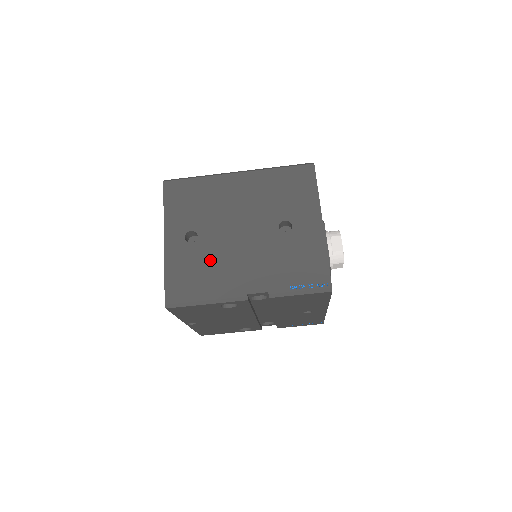
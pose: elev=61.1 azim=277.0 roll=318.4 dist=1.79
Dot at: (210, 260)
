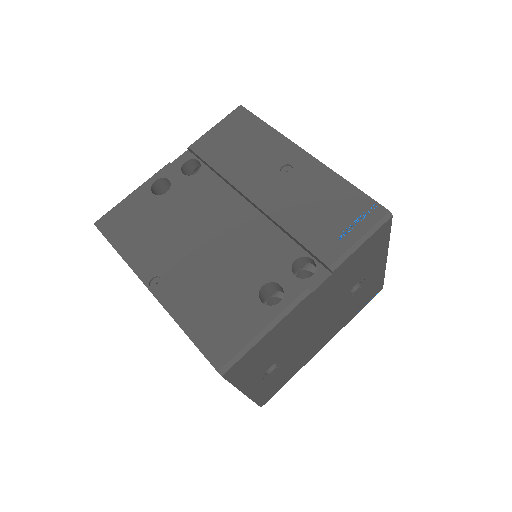
Dot at: occluded
